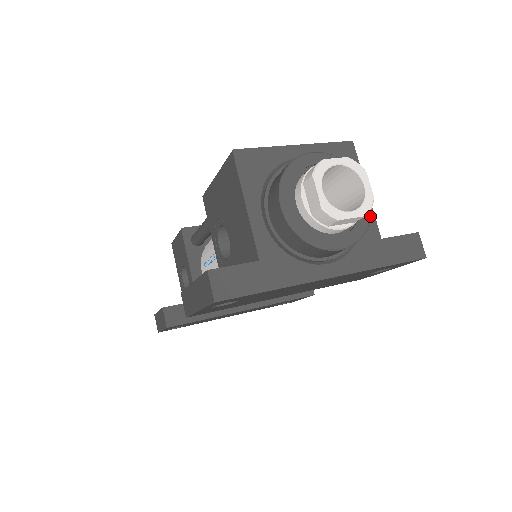
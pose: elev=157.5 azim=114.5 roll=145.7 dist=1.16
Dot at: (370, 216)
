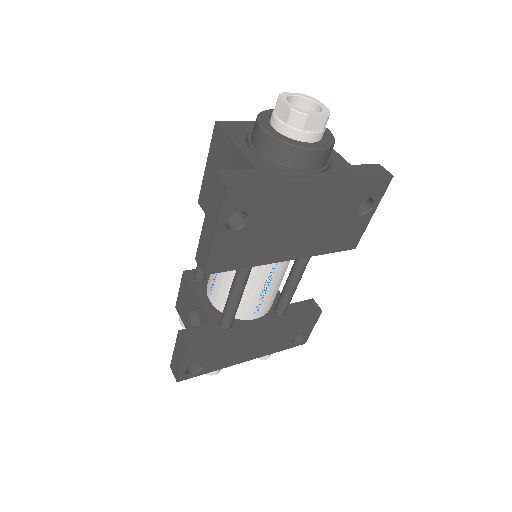
Dot at: occluded
